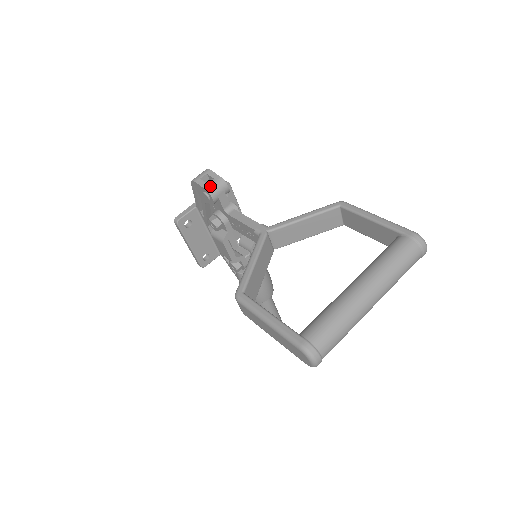
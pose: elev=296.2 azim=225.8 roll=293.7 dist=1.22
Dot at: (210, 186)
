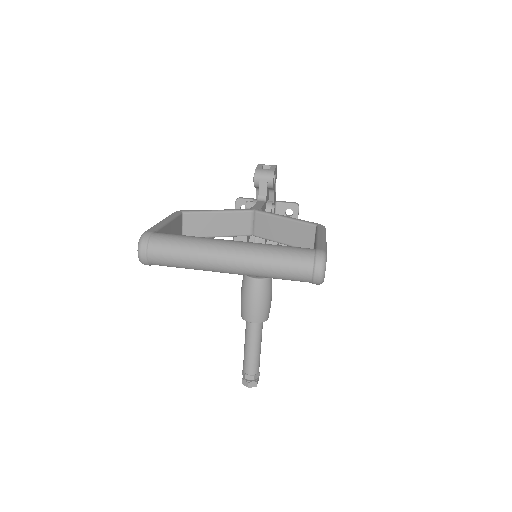
Dot at: (261, 169)
